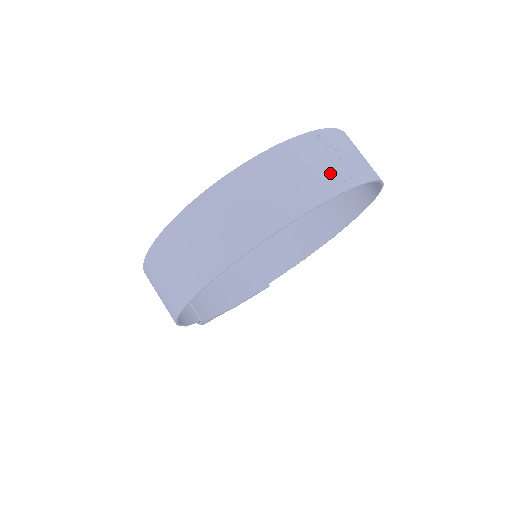
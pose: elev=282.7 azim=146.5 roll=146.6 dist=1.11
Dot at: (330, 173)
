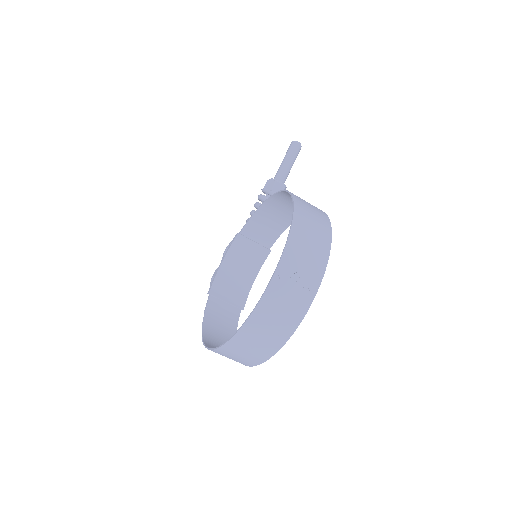
Dot at: (297, 301)
